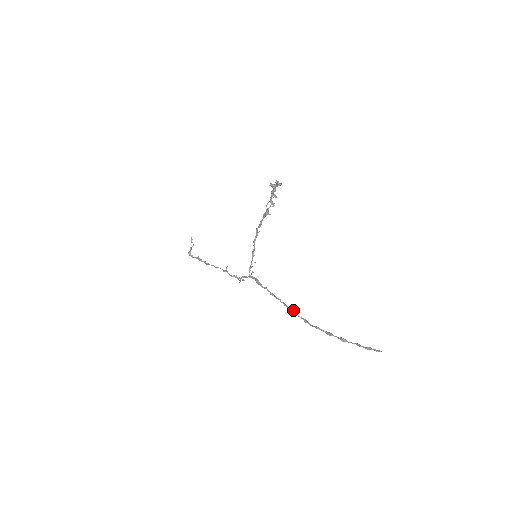
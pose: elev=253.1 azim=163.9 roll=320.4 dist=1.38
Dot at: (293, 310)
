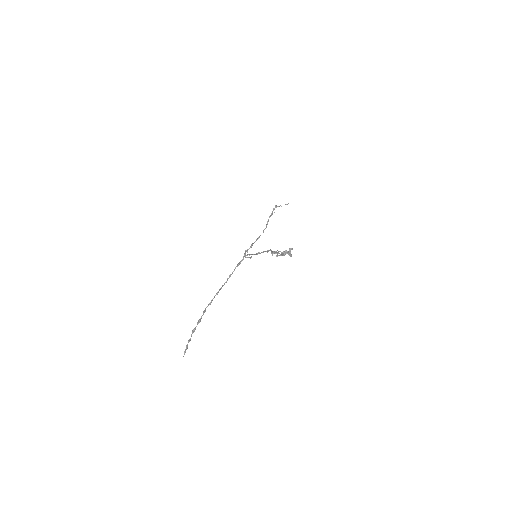
Dot at: occluded
